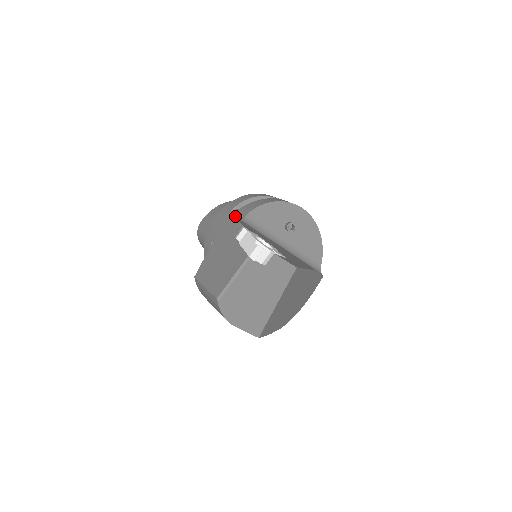
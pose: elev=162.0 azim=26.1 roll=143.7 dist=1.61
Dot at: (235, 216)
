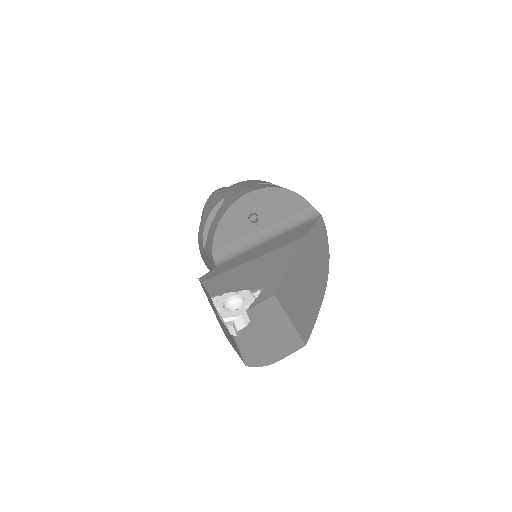
Dot at: (208, 257)
